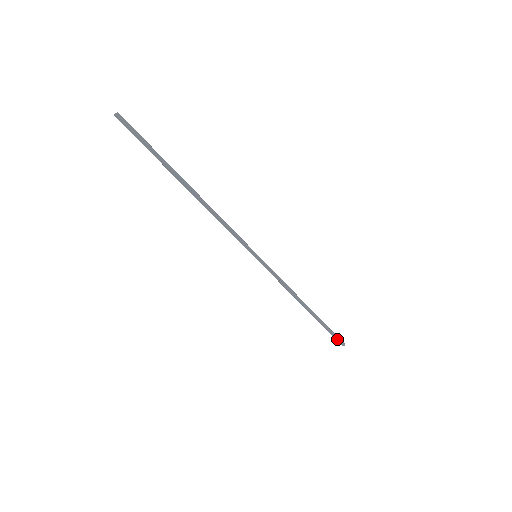
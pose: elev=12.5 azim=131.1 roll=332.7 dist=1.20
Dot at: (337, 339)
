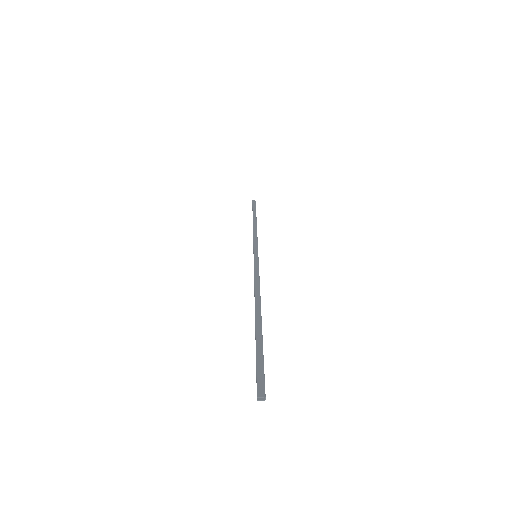
Dot at: occluded
